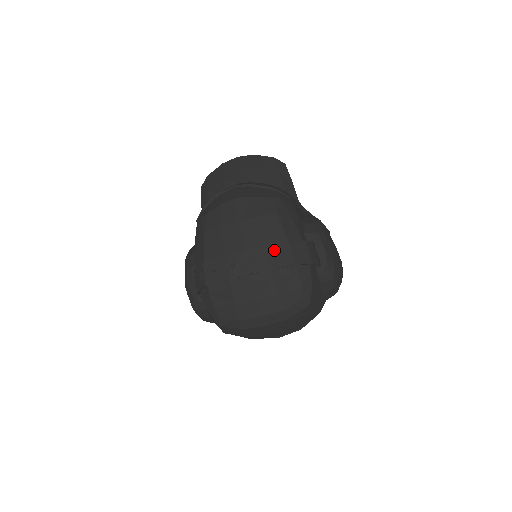
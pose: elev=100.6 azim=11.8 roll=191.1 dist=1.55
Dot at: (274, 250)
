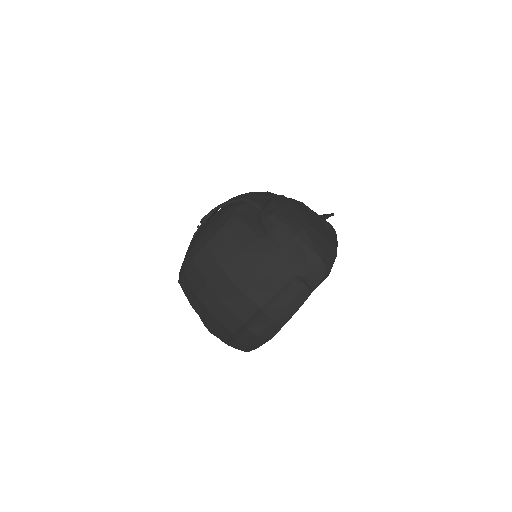
Dot at: occluded
